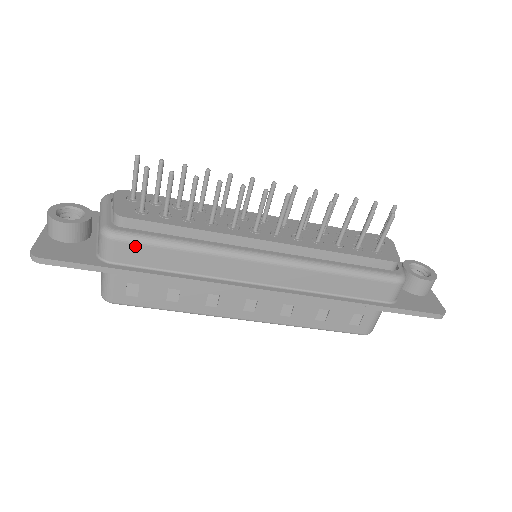
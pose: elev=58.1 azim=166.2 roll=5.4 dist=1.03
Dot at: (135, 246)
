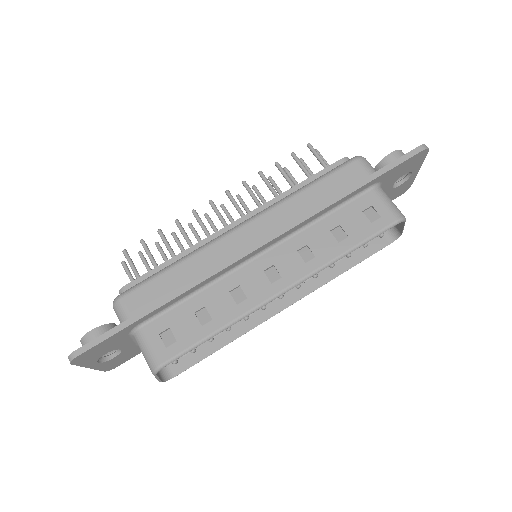
Dot at: (140, 291)
